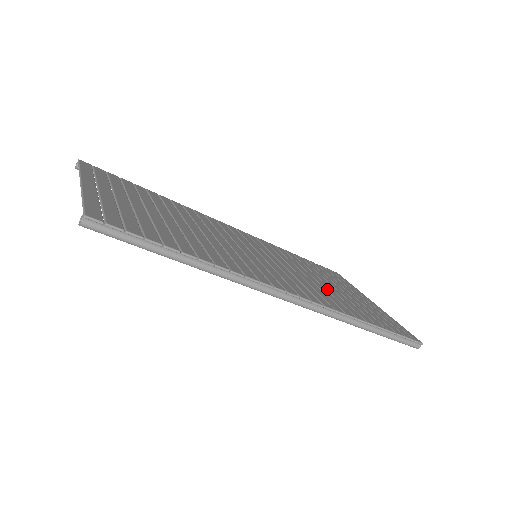
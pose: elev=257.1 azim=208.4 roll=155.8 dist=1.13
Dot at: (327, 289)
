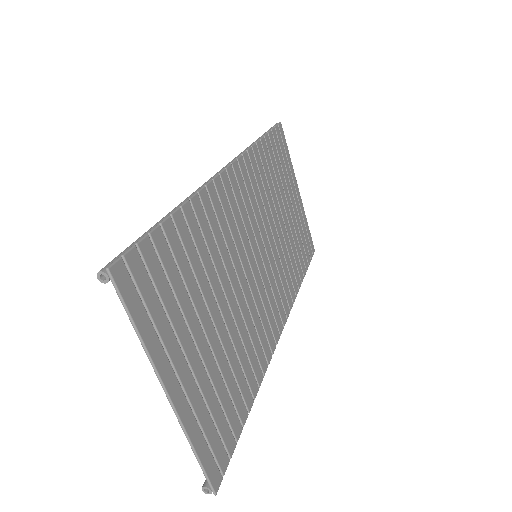
Dot at: (286, 241)
